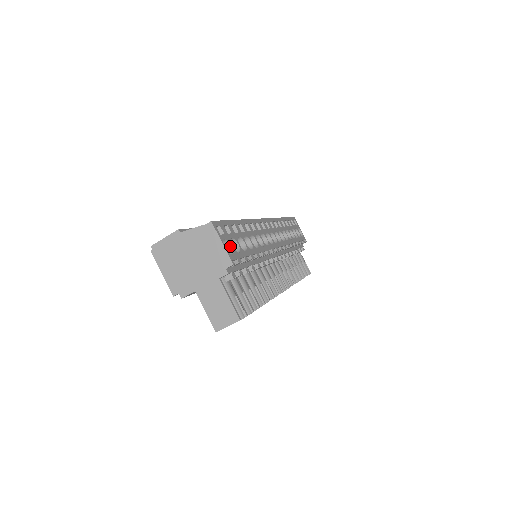
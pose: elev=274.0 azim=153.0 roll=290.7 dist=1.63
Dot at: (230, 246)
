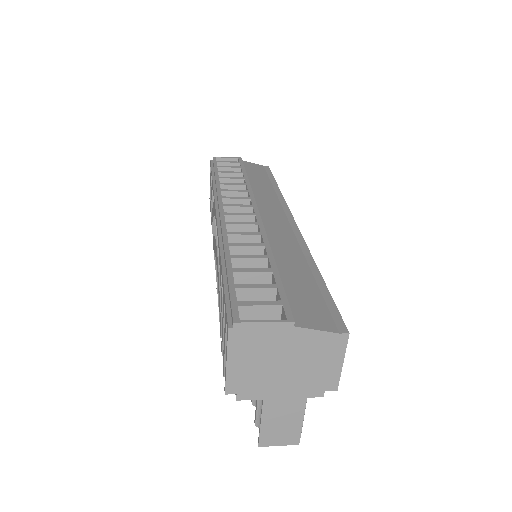
Dot at: occluded
